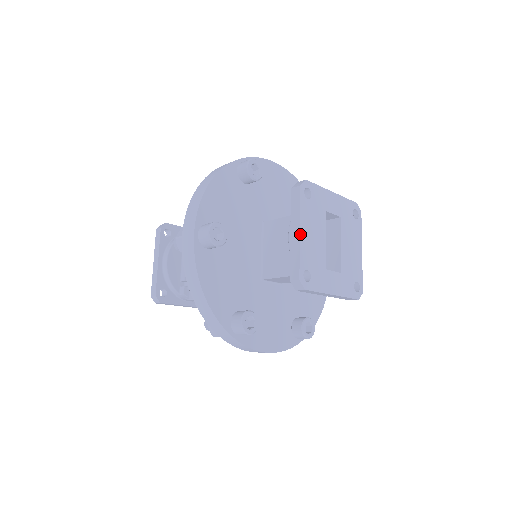
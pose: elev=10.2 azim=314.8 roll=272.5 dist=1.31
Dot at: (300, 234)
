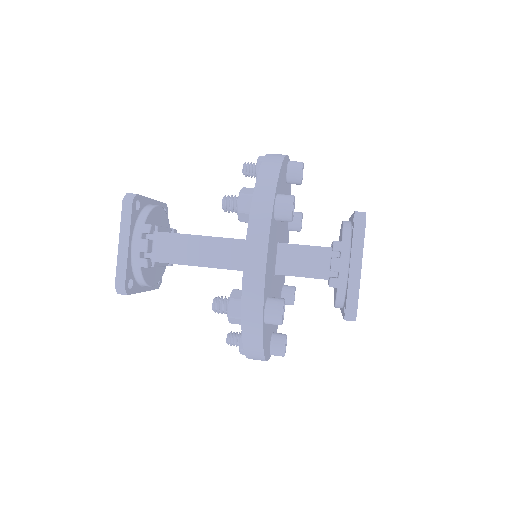
Dot at: occluded
